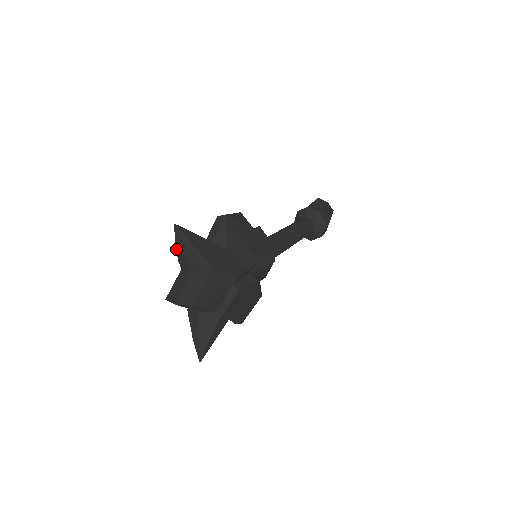
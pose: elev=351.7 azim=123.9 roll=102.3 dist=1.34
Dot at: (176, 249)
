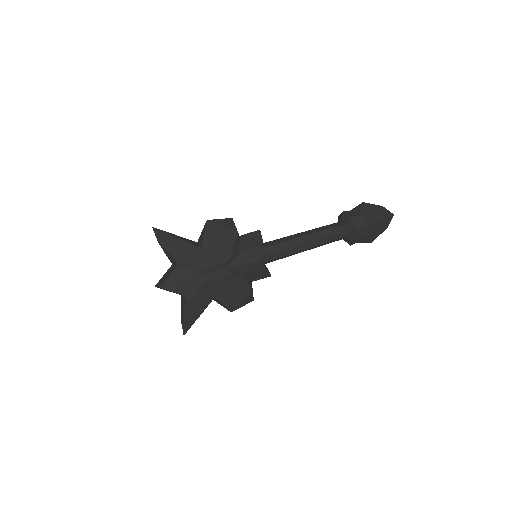
Dot at: occluded
